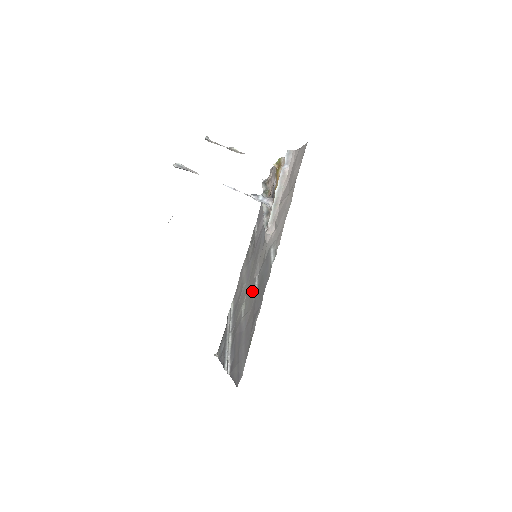
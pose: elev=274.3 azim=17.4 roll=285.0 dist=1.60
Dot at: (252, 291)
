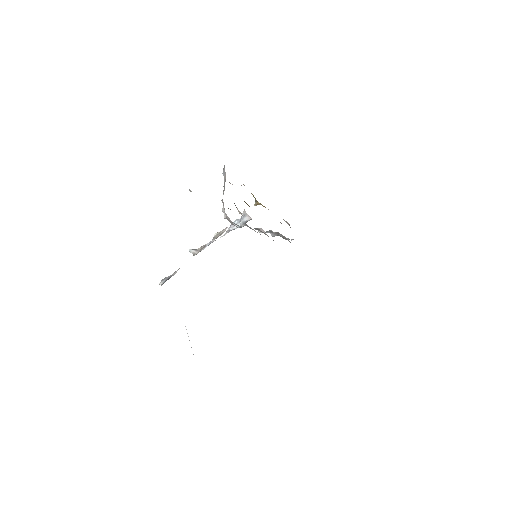
Dot at: occluded
